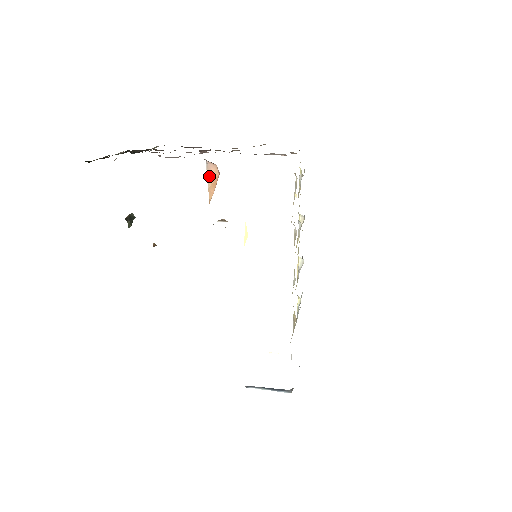
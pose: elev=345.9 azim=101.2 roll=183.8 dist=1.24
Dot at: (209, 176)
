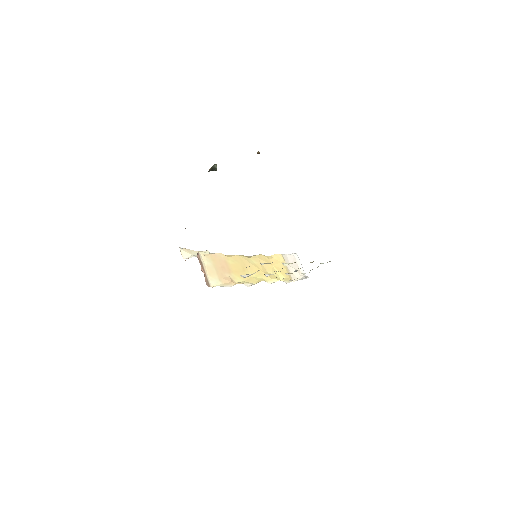
Dot at: occluded
